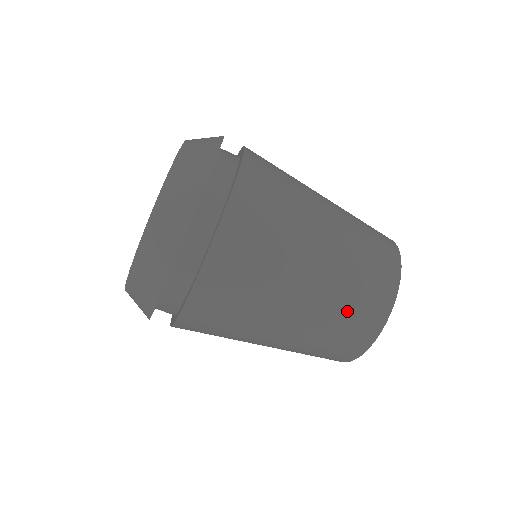
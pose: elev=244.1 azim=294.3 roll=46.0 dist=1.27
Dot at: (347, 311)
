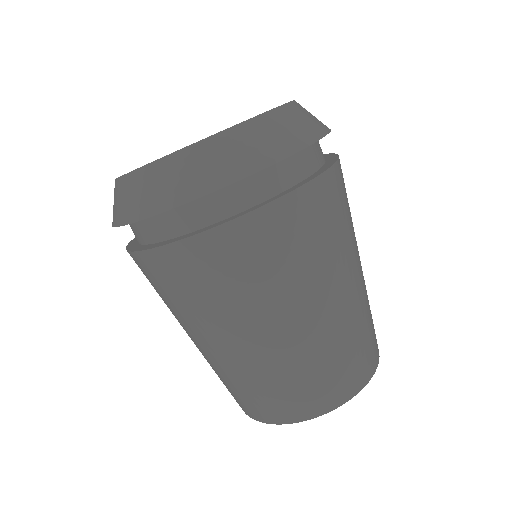
Dot at: (245, 388)
